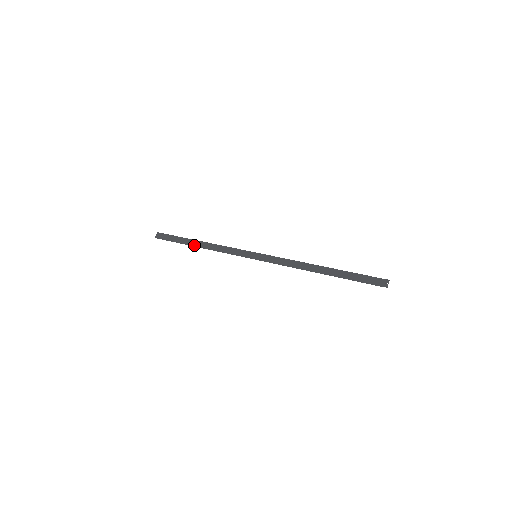
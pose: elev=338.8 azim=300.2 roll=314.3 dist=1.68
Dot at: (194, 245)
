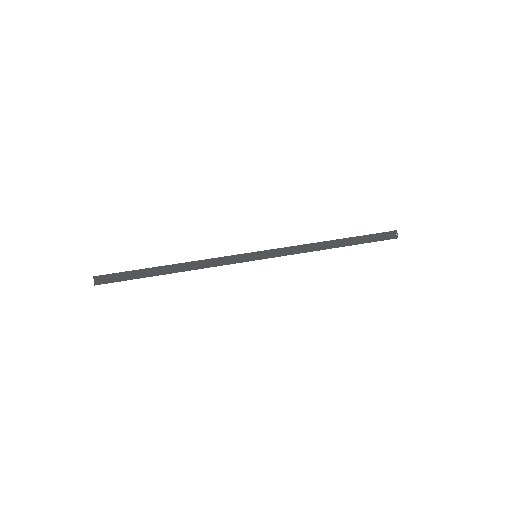
Dot at: (166, 273)
